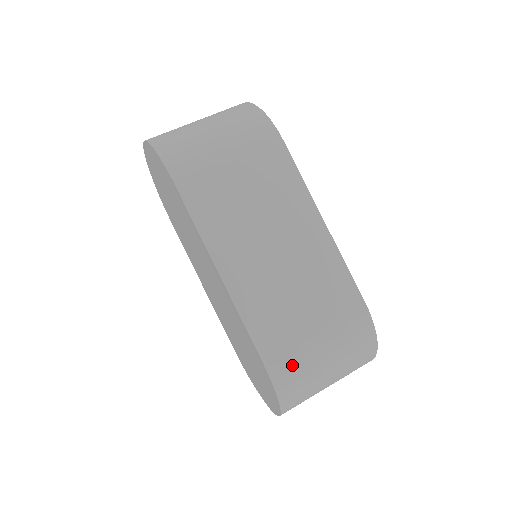
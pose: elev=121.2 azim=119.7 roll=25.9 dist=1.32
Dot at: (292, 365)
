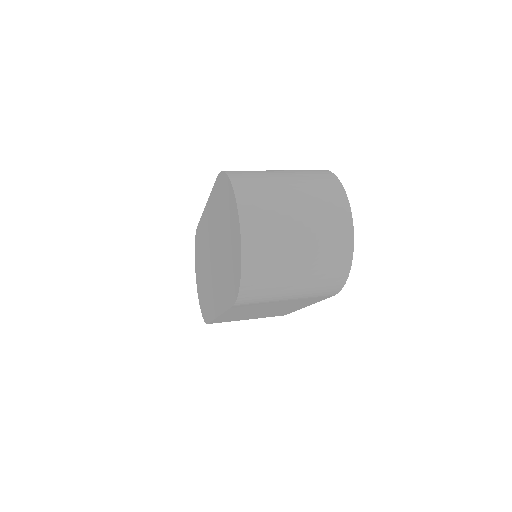
Dot at: occluded
